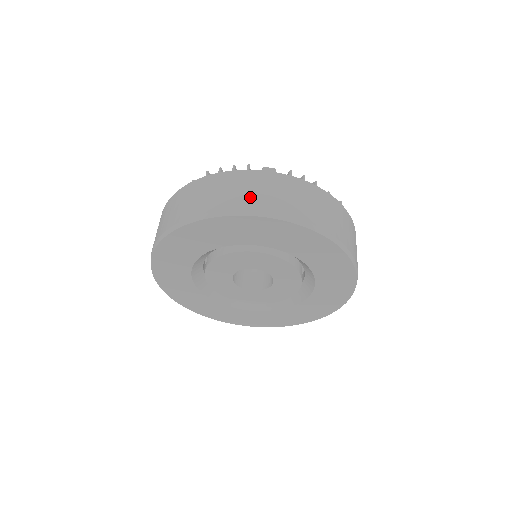
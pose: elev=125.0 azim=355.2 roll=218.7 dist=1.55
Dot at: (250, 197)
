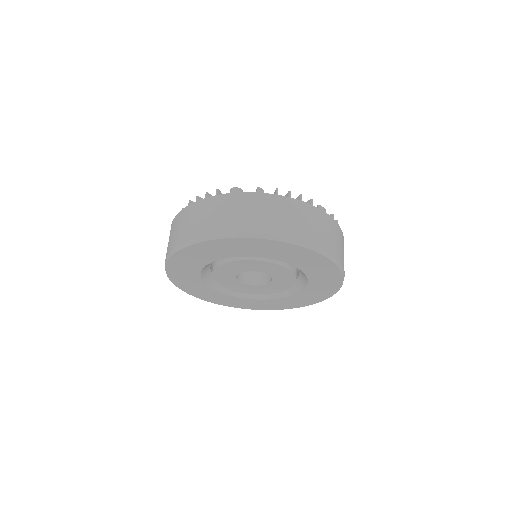
Dot at: (318, 235)
